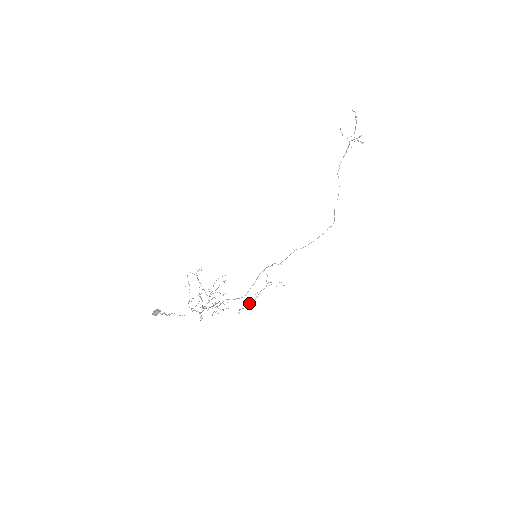
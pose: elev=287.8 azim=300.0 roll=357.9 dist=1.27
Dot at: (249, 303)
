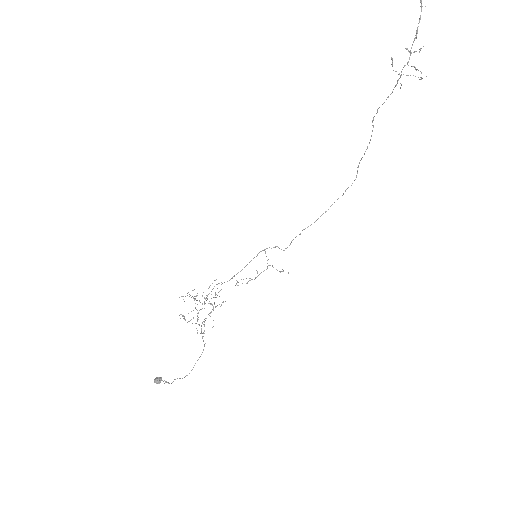
Dot at: (248, 281)
